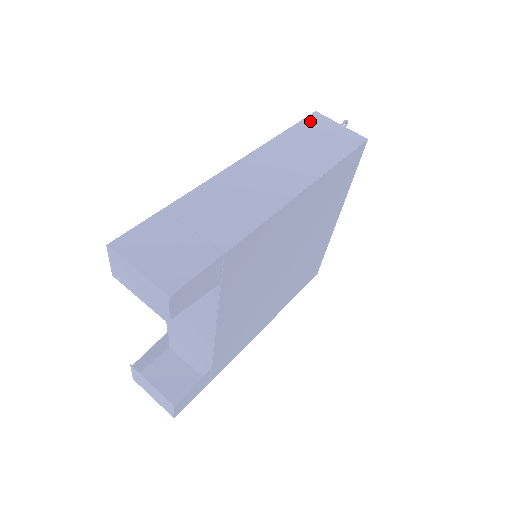
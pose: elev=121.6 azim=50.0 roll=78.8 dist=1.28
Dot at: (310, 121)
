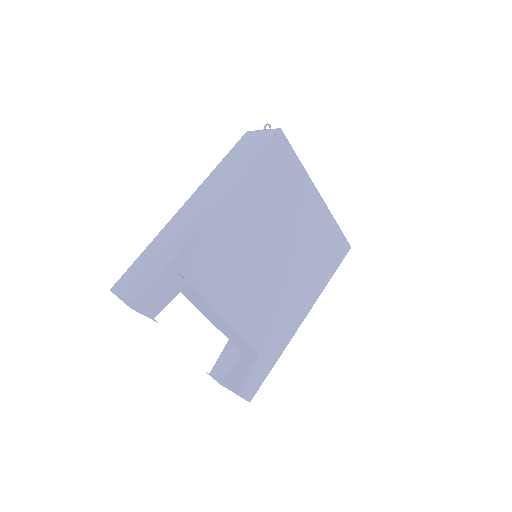
Dot at: (241, 141)
